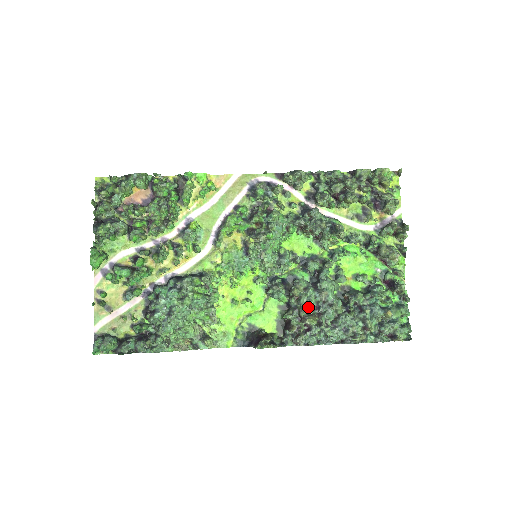
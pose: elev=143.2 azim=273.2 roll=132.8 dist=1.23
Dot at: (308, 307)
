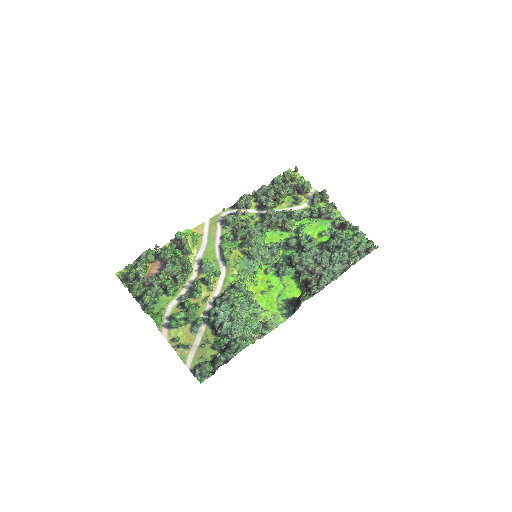
Dot at: (310, 263)
